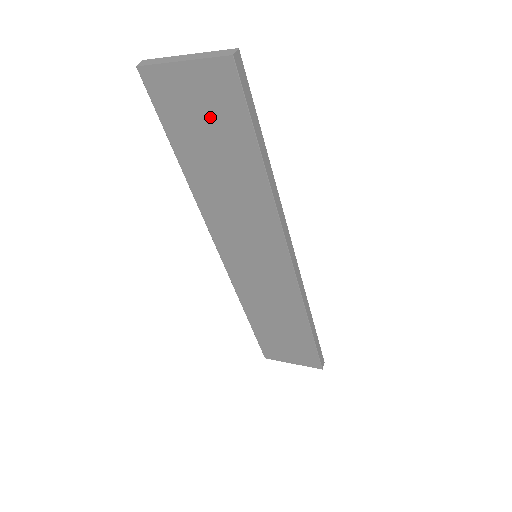
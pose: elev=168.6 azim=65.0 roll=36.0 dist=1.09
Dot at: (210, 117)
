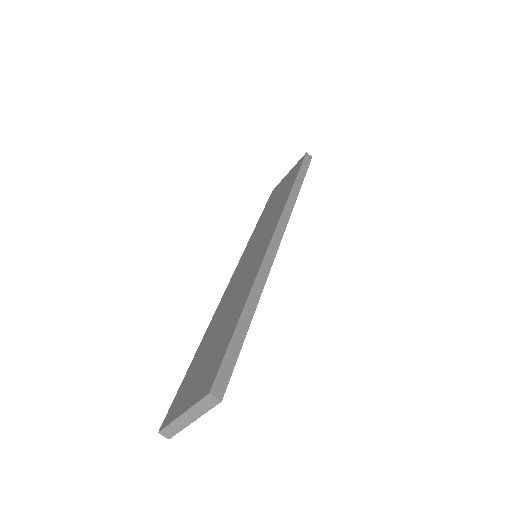
Dot at: occluded
